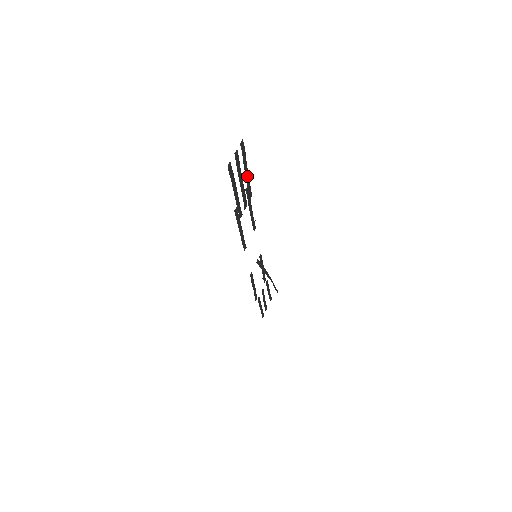
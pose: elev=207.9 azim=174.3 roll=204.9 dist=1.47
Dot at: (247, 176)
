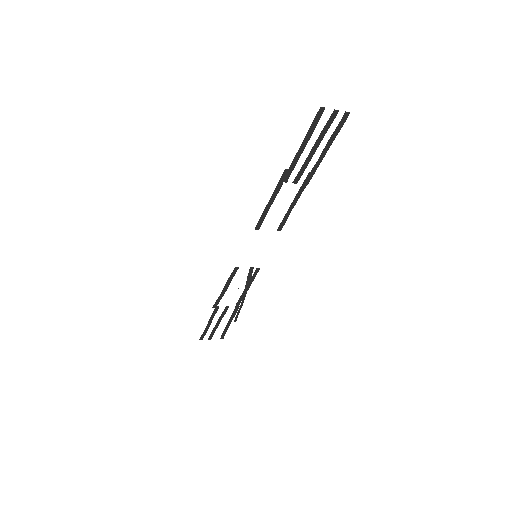
Dot at: (322, 156)
